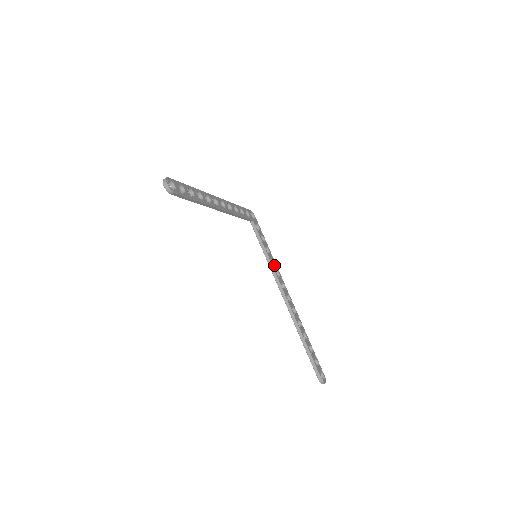
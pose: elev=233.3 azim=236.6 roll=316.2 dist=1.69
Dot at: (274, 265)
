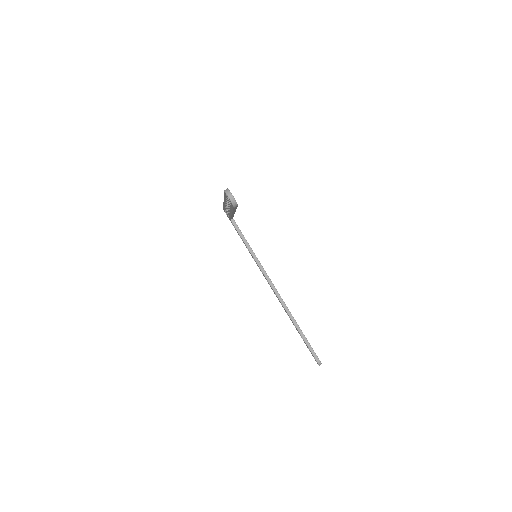
Dot at: occluded
